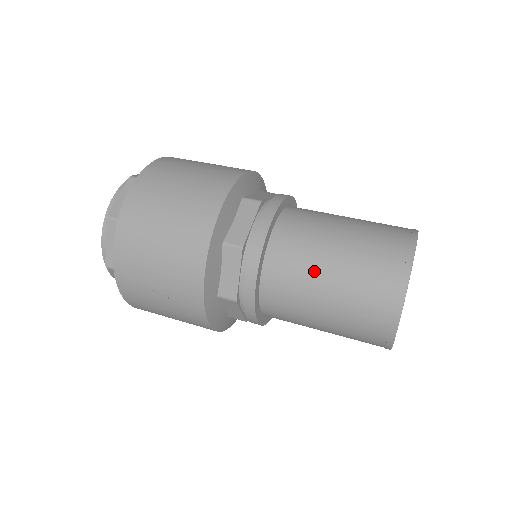
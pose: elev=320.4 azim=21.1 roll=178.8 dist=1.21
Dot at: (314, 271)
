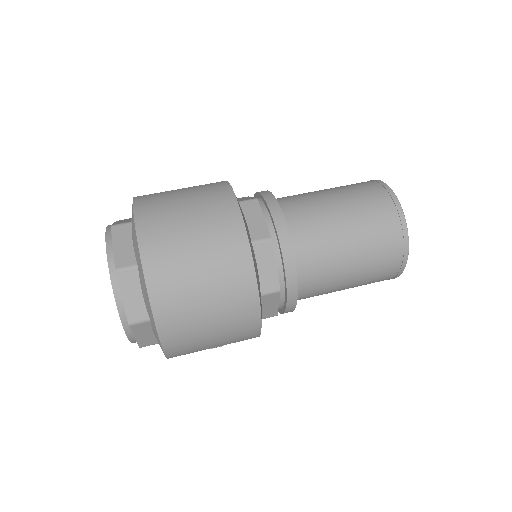
Dot at: (338, 275)
